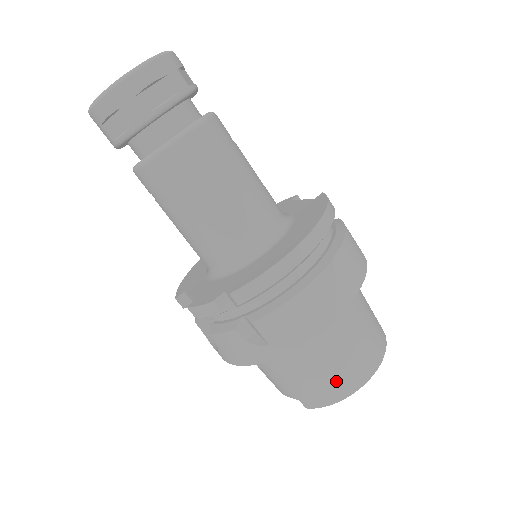
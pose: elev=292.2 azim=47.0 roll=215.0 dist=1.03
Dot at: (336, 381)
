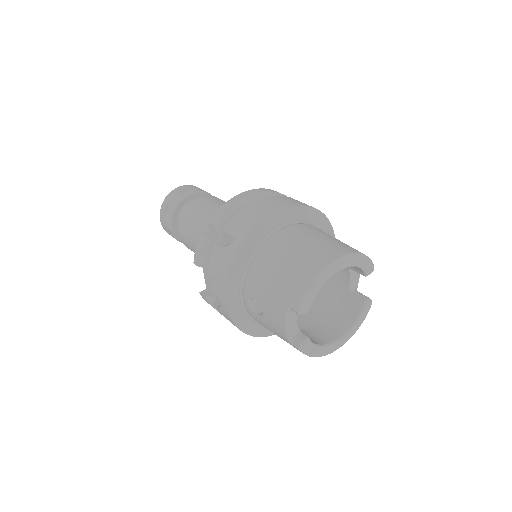
Dot at: (306, 262)
